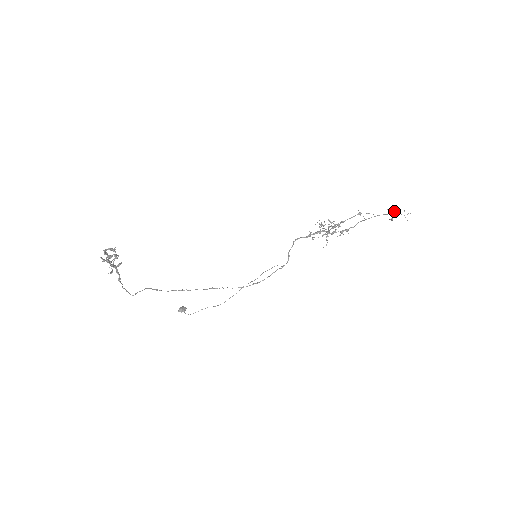
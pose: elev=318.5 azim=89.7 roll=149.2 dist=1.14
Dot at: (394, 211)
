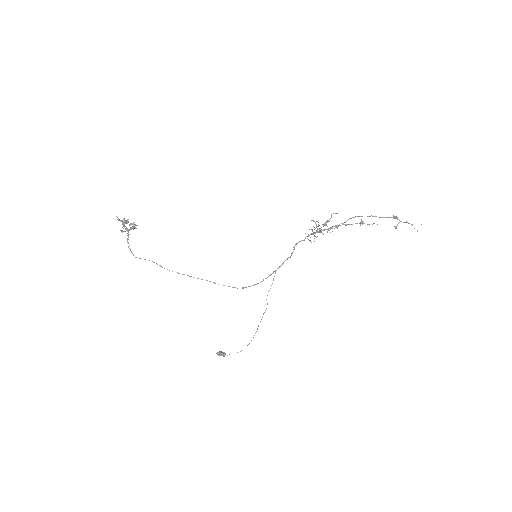
Dot at: (395, 216)
